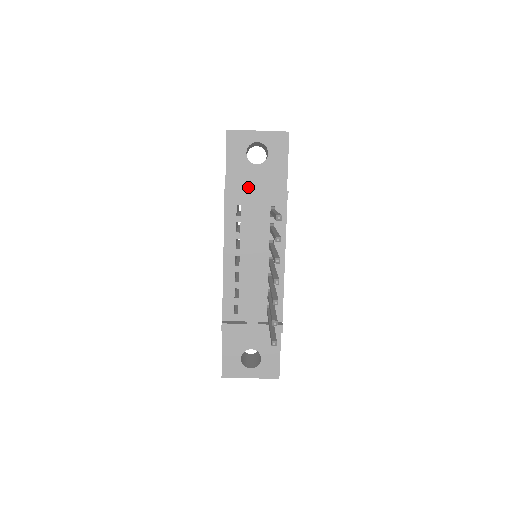
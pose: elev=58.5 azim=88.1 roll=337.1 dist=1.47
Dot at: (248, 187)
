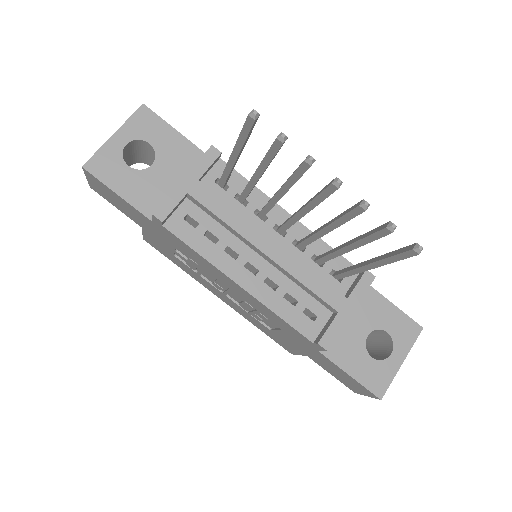
Dot at: occluded
